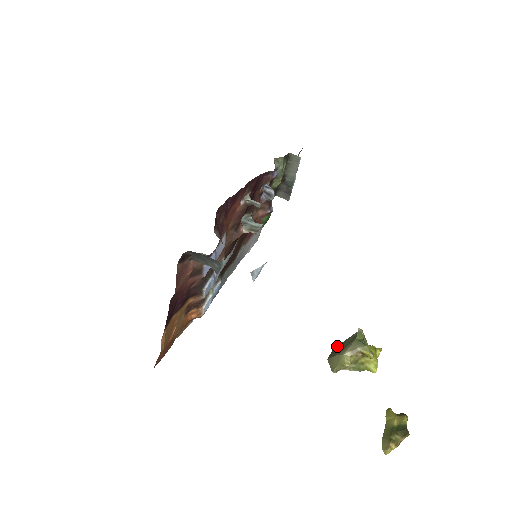
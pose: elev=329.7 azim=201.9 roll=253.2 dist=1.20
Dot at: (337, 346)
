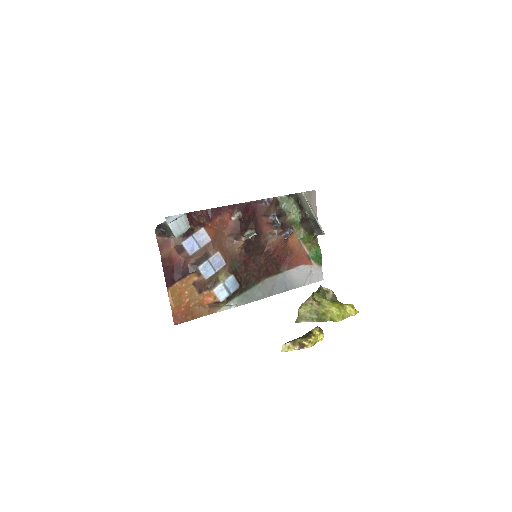
Dot at: occluded
